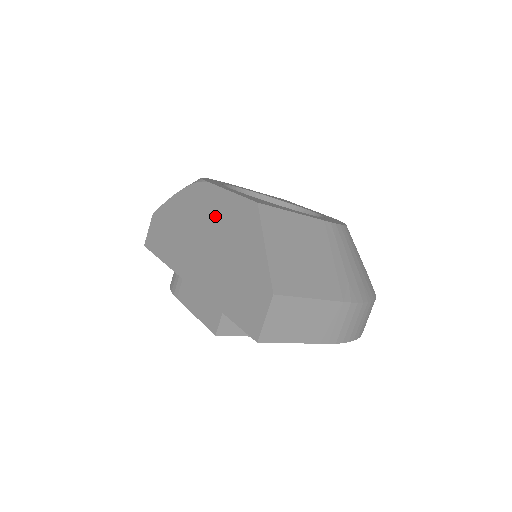
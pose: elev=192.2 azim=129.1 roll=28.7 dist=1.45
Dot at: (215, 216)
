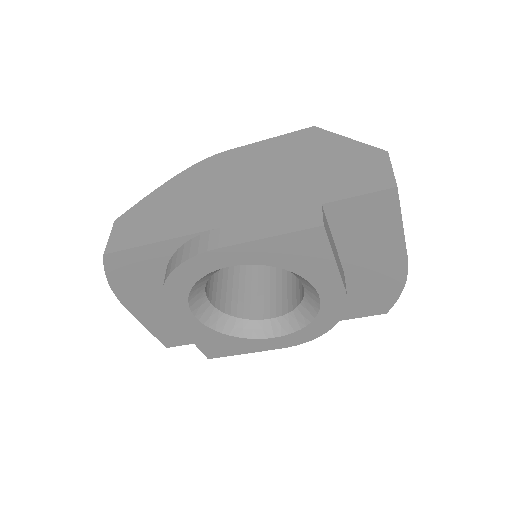
Dot at: (253, 161)
